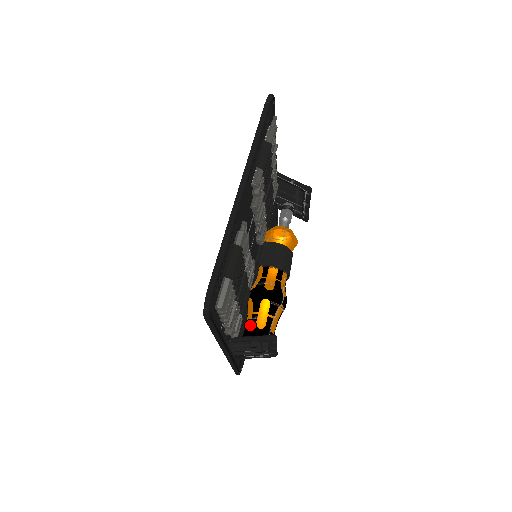
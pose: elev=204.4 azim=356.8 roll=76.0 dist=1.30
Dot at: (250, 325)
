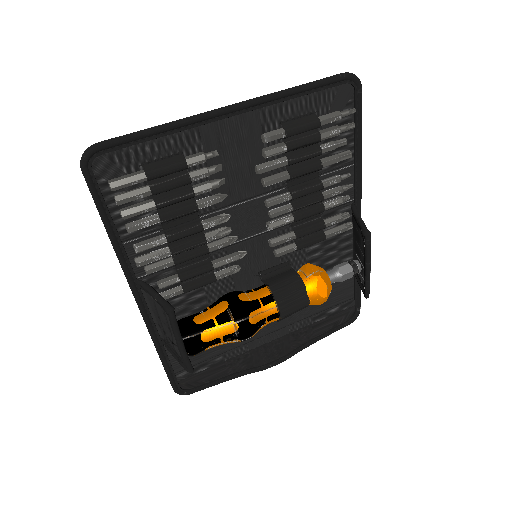
Dot at: (193, 314)
